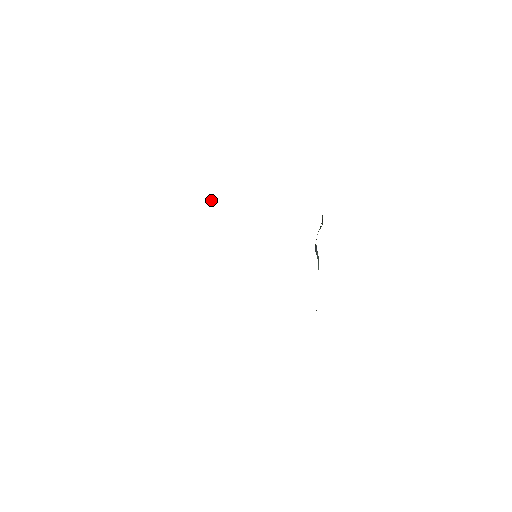
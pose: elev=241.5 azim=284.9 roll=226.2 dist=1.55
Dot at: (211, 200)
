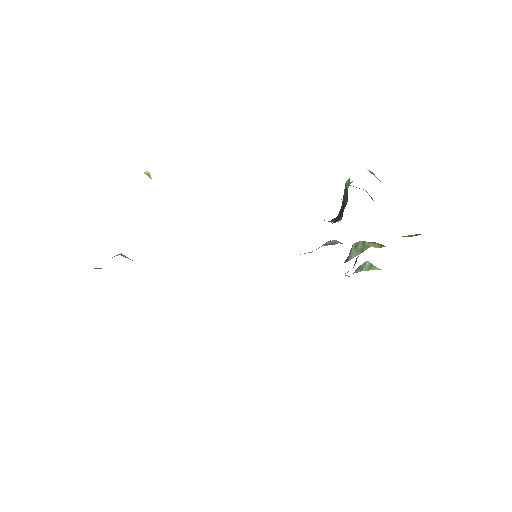
Dot at: occluded
